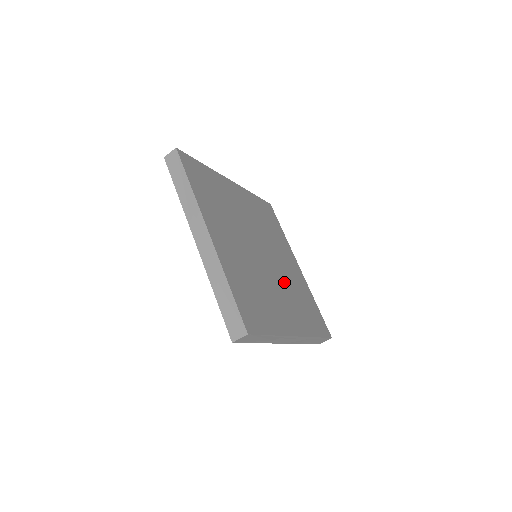
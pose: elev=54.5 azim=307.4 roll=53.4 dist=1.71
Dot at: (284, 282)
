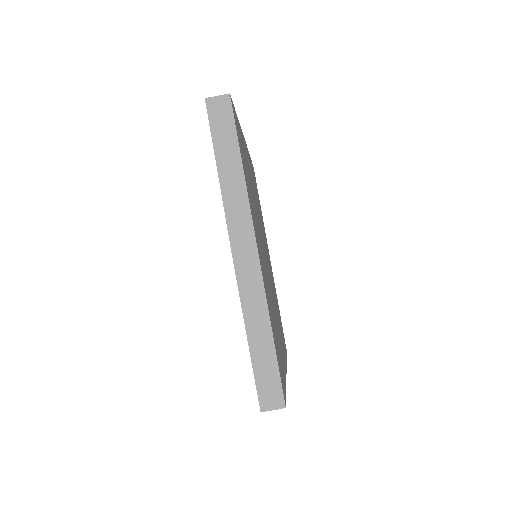
Dot at: (269, 285)
